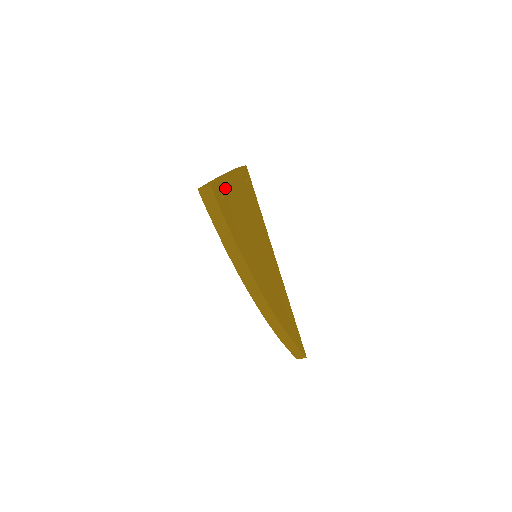
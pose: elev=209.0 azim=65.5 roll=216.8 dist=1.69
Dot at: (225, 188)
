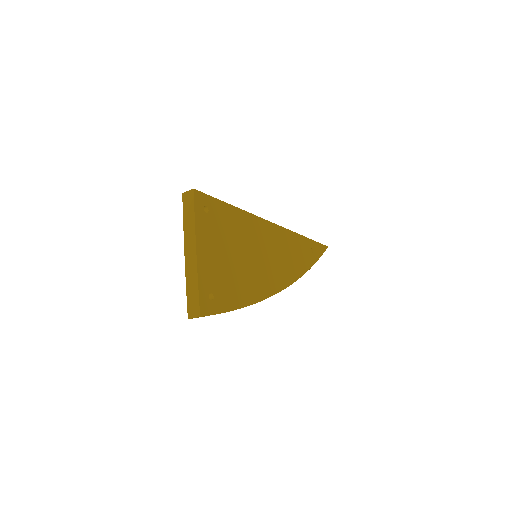
Dot at: (206, 280)
